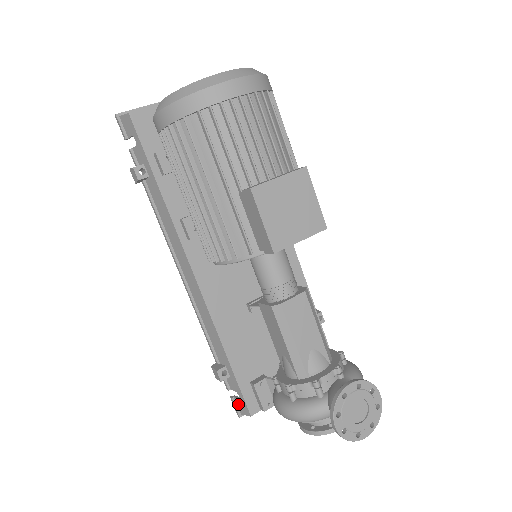
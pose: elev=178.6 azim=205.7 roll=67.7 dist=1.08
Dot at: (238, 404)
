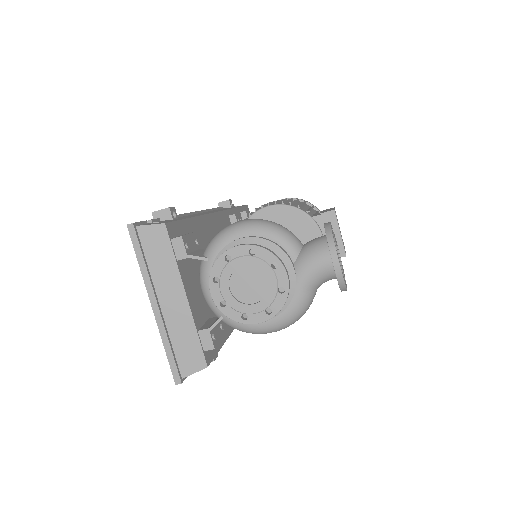
Dot at: occluded
